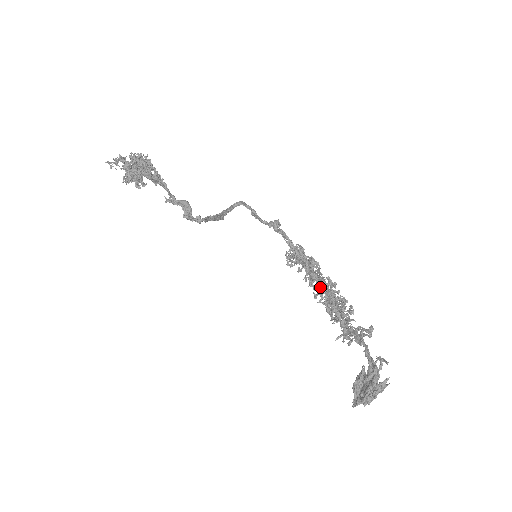
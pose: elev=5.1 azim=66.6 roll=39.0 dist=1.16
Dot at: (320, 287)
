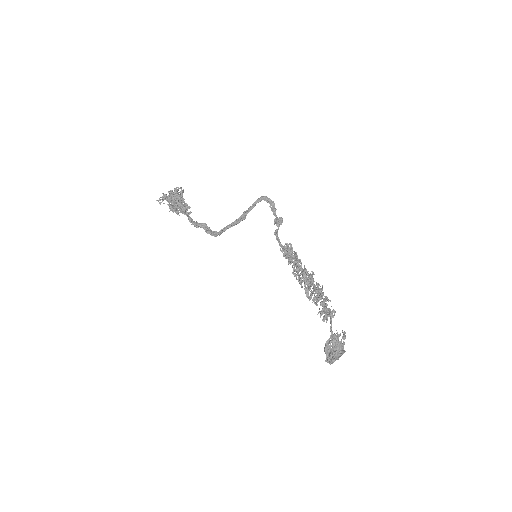
Dot at: occluded
